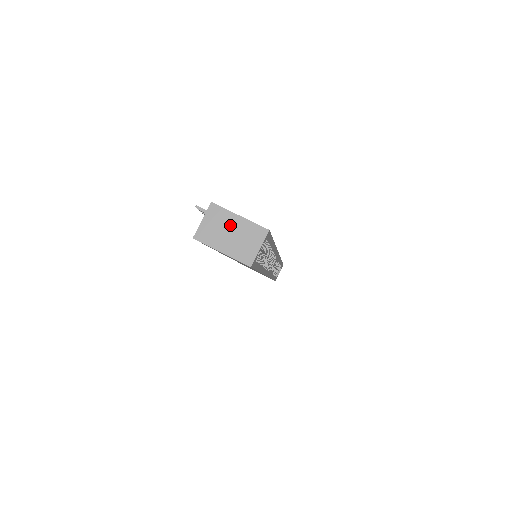
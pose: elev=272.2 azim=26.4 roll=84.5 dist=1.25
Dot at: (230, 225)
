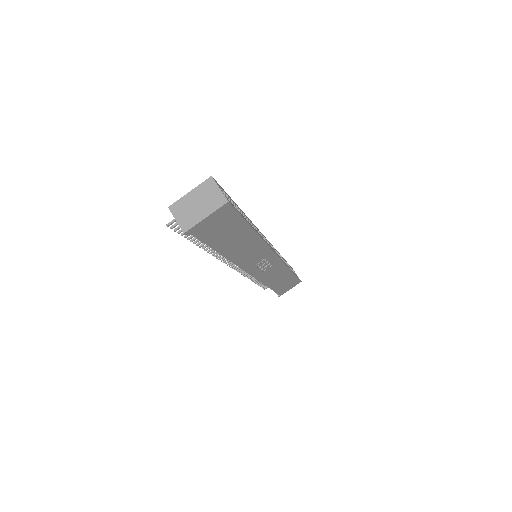
Dot at: (191, 202)
